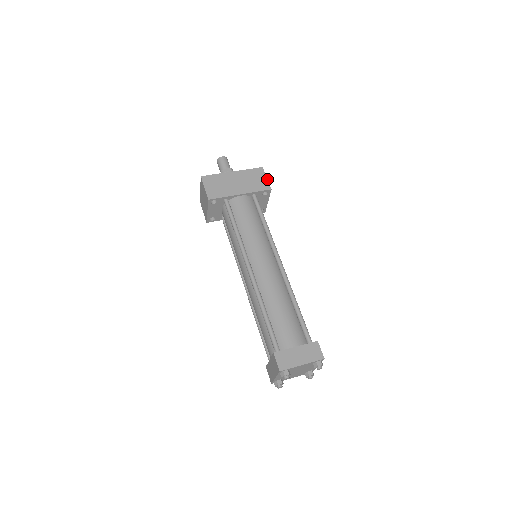
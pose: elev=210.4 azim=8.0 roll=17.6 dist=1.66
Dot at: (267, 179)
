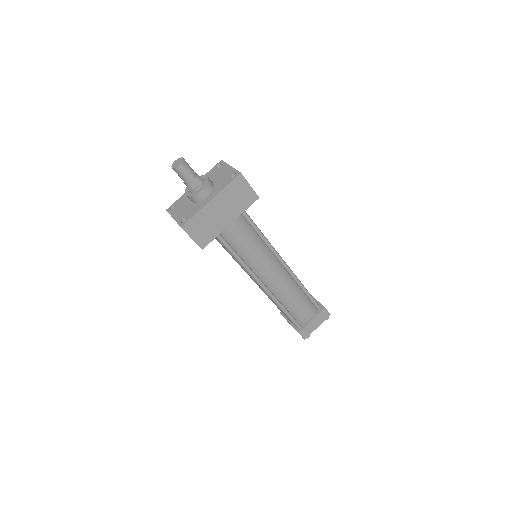
Dot at: (251, 187)
